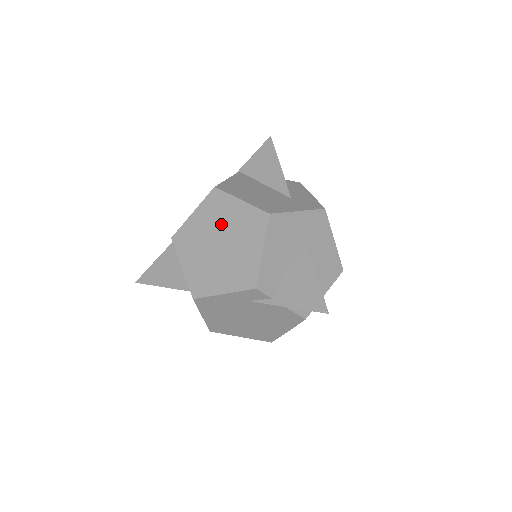
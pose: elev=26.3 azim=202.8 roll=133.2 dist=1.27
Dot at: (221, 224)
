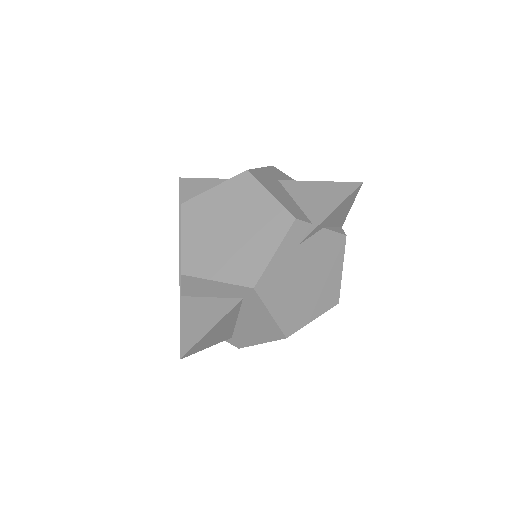
Dot at: (216, 217)
